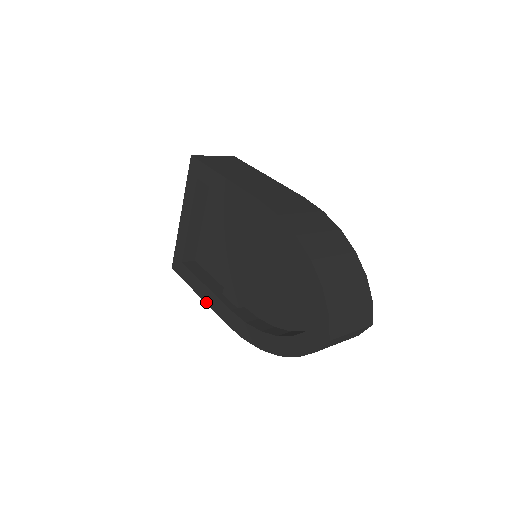
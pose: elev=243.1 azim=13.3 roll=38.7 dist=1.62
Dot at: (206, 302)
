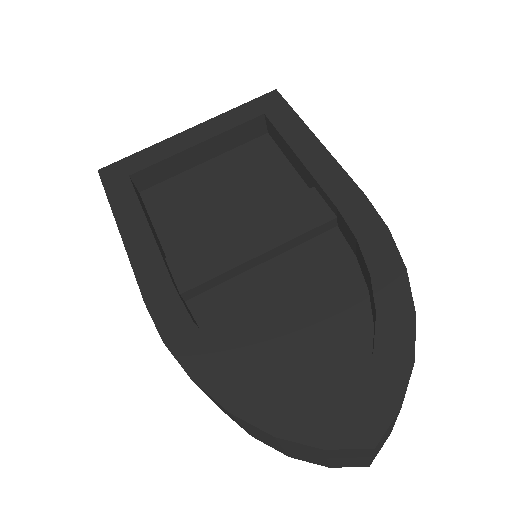
Dot at: (128, 248)
